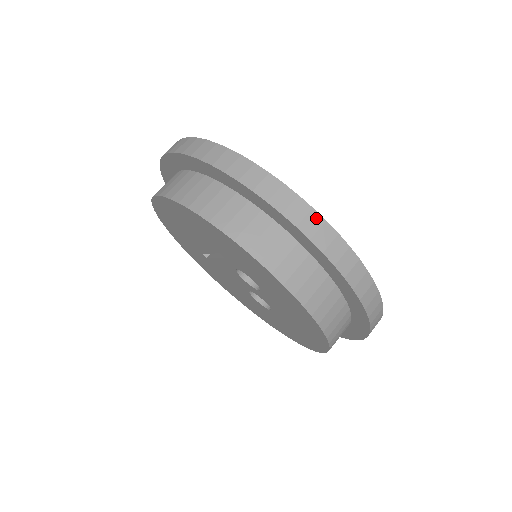
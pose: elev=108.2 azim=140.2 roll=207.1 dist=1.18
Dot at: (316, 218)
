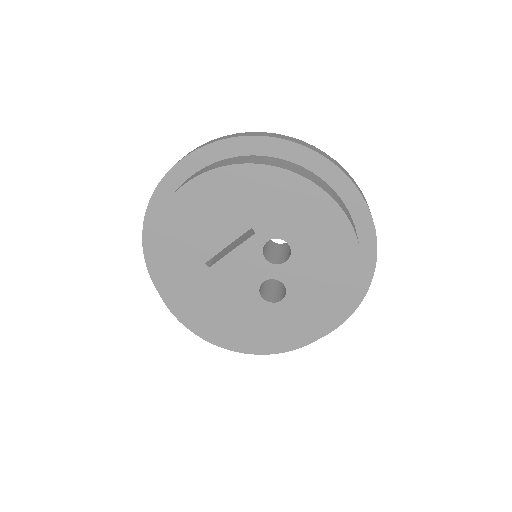
Dot at: (340, 166)
